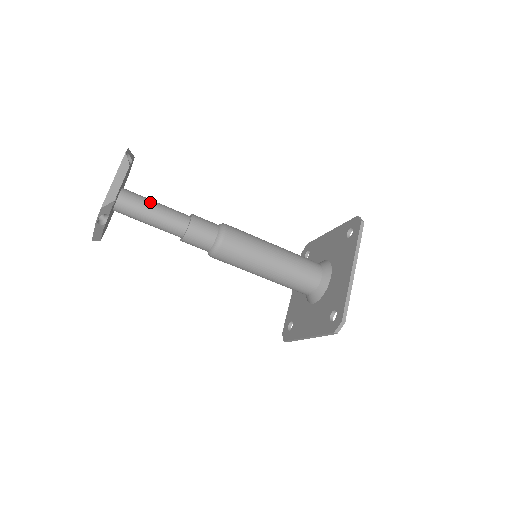
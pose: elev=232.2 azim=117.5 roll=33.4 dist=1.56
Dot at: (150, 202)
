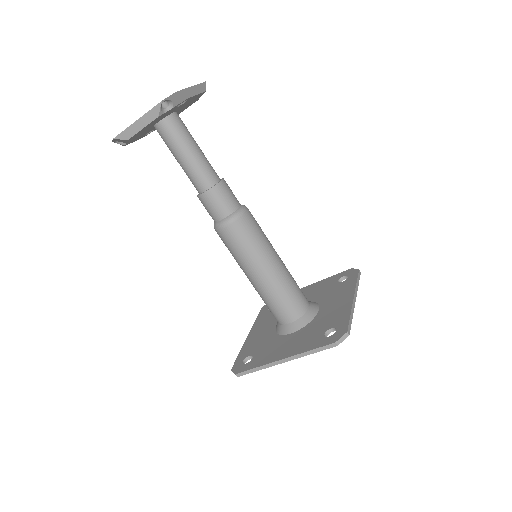
Dot at: occluded
